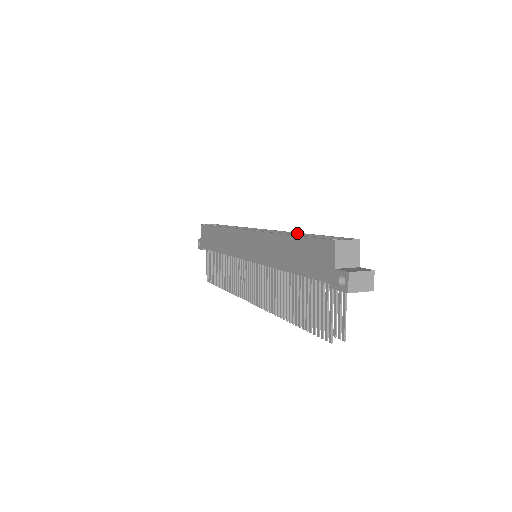
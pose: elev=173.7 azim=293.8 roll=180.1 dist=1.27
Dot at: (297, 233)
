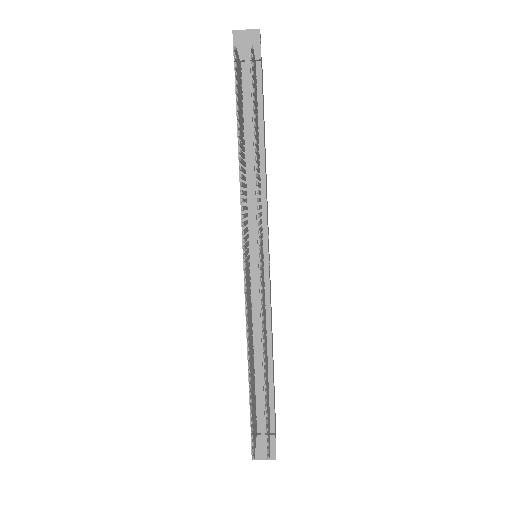
Dot at: occluded
